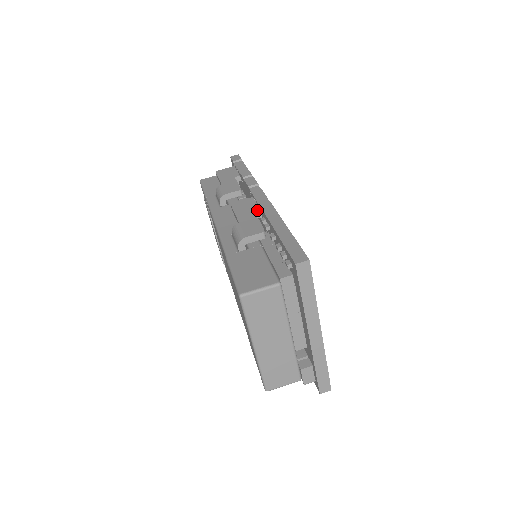
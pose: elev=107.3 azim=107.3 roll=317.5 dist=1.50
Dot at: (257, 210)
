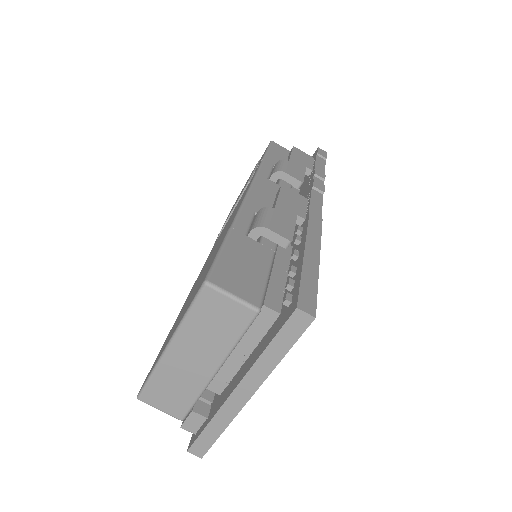
Dot at: (302, 214)
